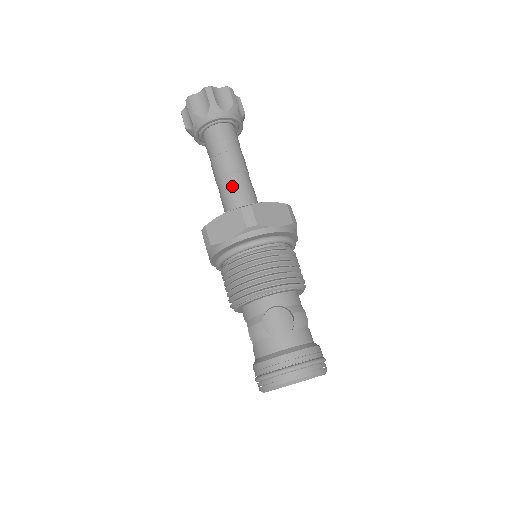
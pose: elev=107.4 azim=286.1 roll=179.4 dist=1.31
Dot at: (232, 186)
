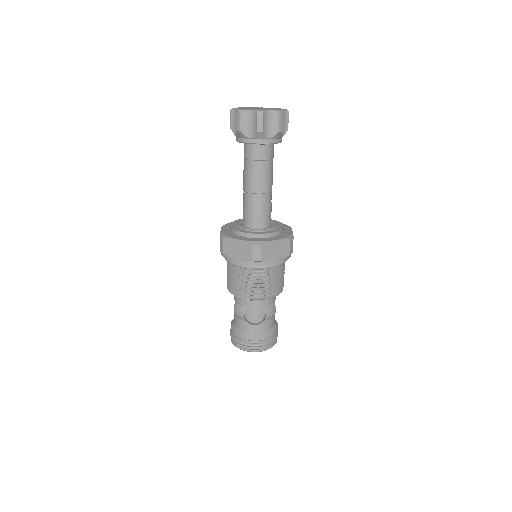
Dot at: (254, 206)
